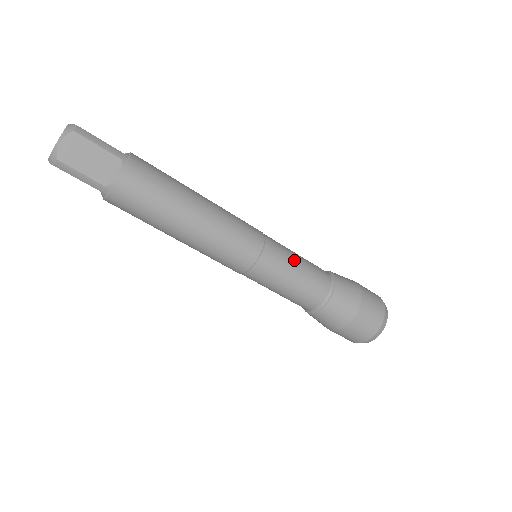
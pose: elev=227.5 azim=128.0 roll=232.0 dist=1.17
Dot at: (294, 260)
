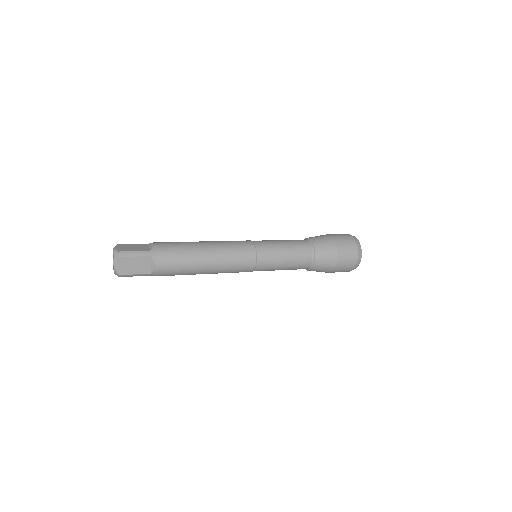
Dot at: occluded
